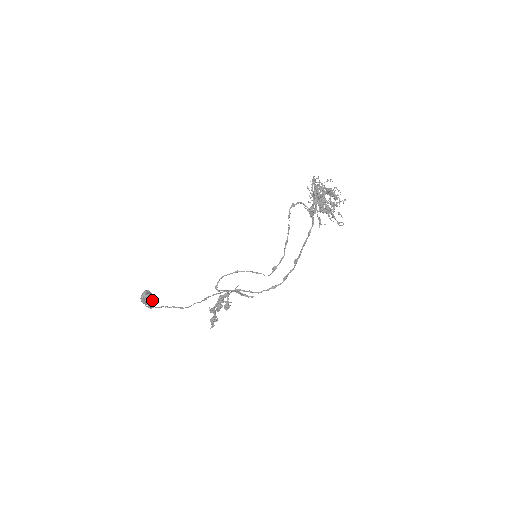
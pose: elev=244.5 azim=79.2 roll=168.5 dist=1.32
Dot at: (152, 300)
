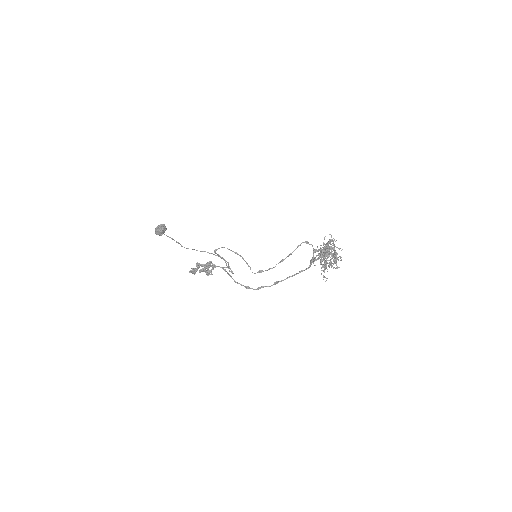
Dot at: (162, 234)
